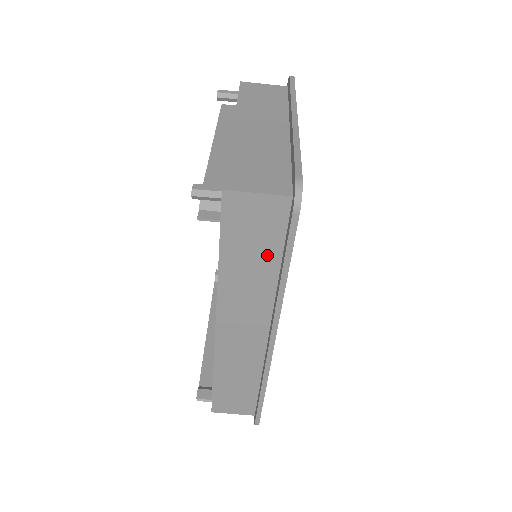
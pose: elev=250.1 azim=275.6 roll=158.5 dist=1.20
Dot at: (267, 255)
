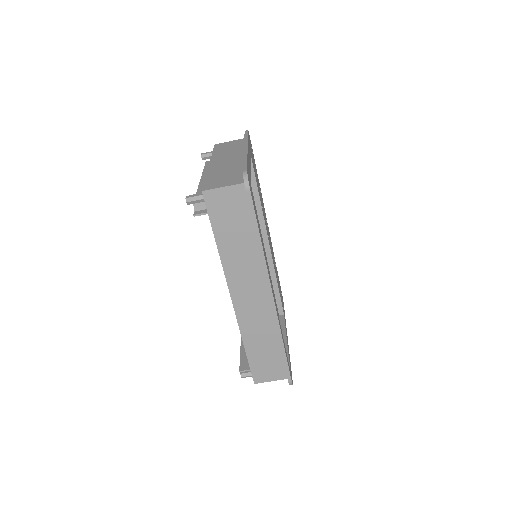
Dot at: (245, 229)
